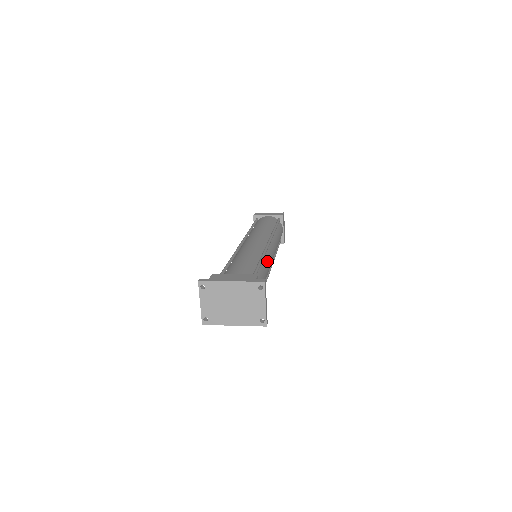
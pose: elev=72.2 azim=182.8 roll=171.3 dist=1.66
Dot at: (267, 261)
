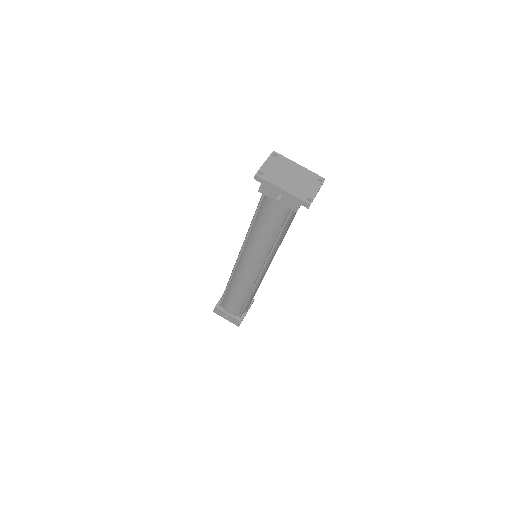
Dot at: occluded
